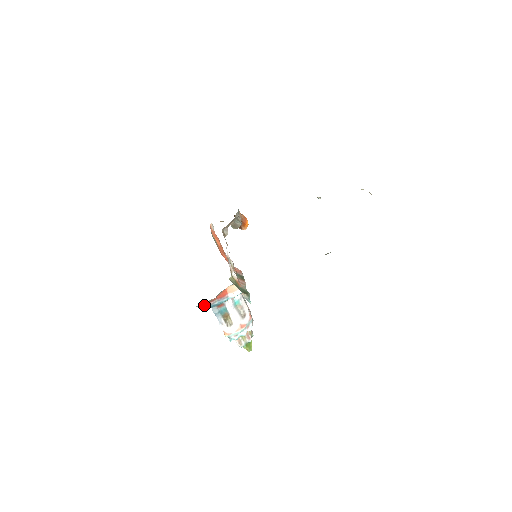
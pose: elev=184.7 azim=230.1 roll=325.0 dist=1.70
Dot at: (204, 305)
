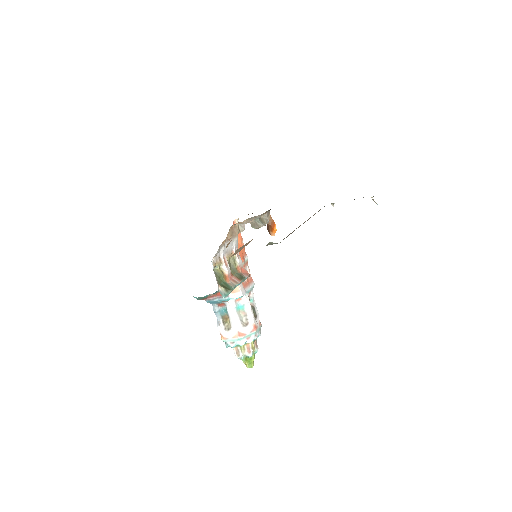
Dot at: (203, 298)
